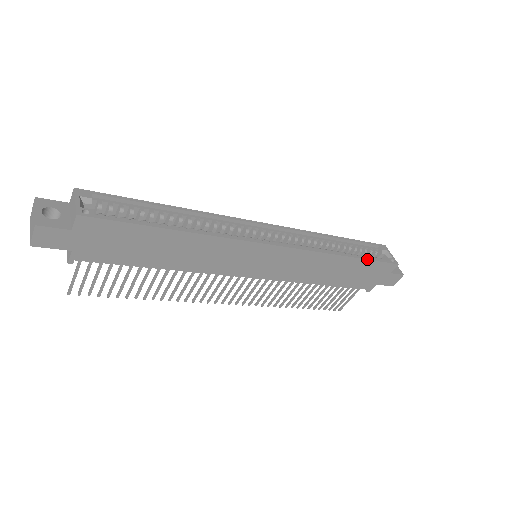
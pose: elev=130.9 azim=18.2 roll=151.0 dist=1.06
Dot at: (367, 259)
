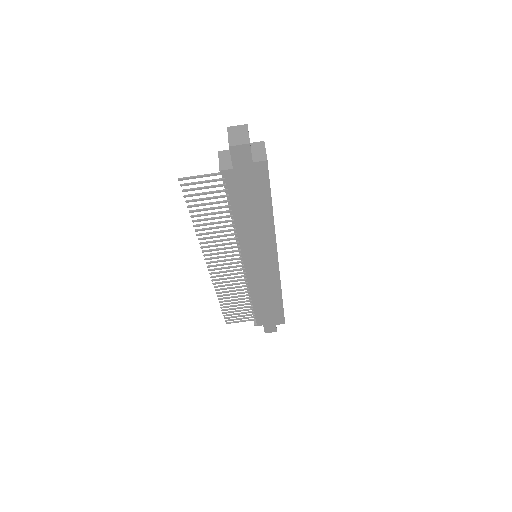
Dot at: occluded
